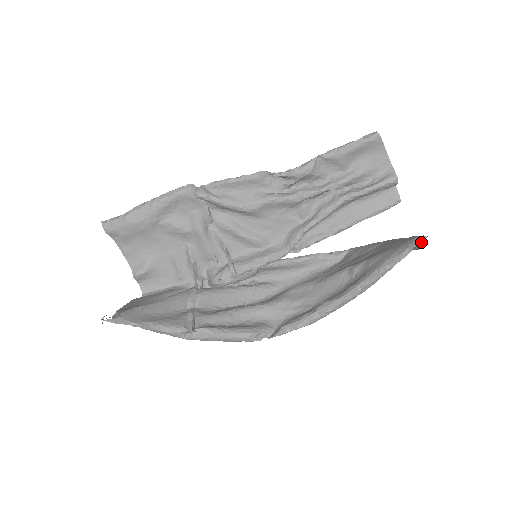
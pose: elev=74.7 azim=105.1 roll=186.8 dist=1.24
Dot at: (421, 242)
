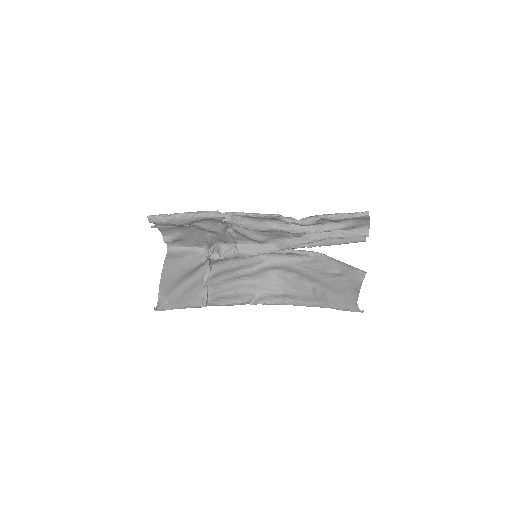
Dot at: occluded
